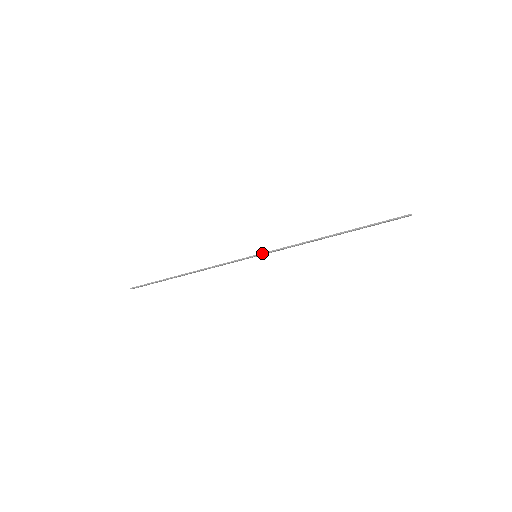
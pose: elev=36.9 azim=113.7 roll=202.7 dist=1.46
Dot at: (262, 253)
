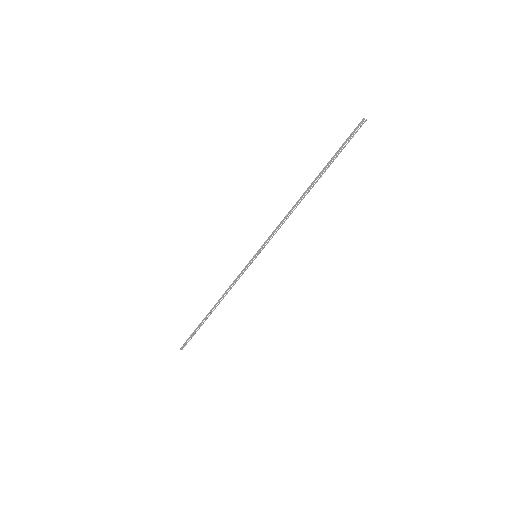
Dot at: (259, 249)
